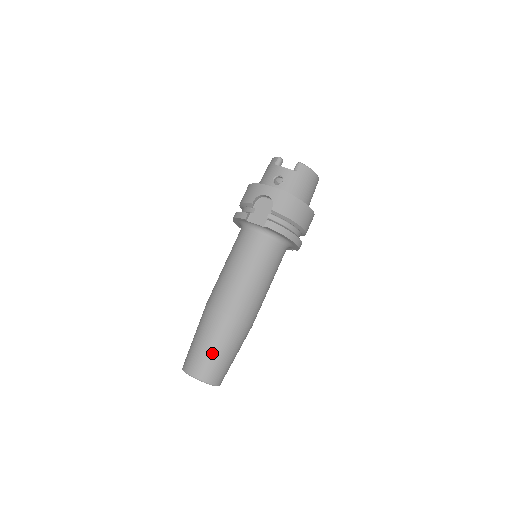
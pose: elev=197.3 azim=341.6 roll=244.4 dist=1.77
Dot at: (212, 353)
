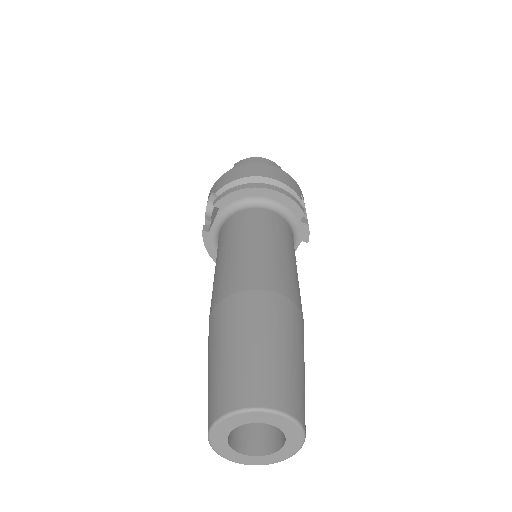
Dot at: (222, 361)
